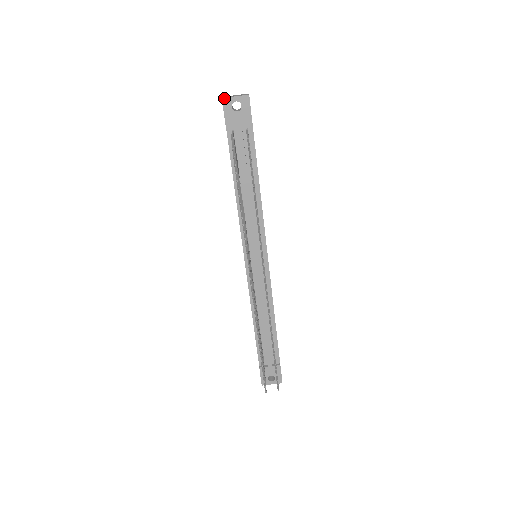
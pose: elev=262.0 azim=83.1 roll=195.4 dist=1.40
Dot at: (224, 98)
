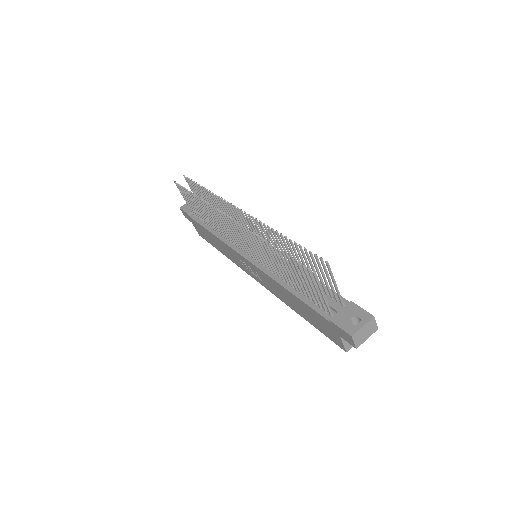
Dot at: (181, 207)
